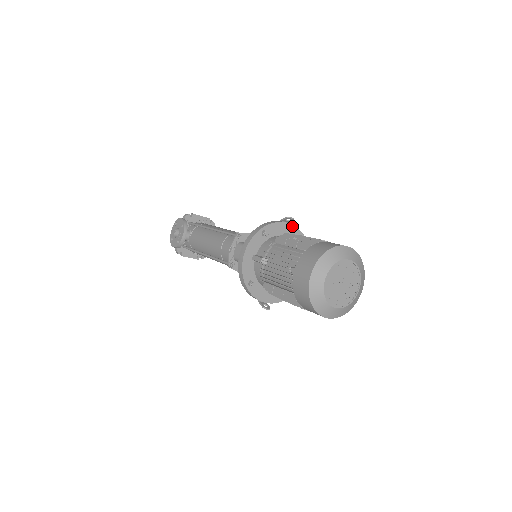
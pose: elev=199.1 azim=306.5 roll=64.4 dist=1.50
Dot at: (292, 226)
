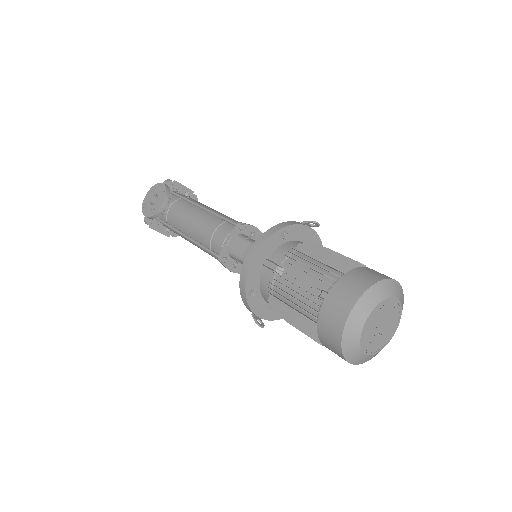
Dot at: (314, 233)
